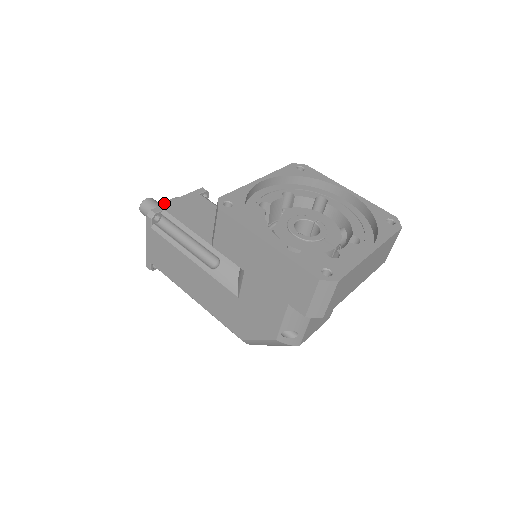
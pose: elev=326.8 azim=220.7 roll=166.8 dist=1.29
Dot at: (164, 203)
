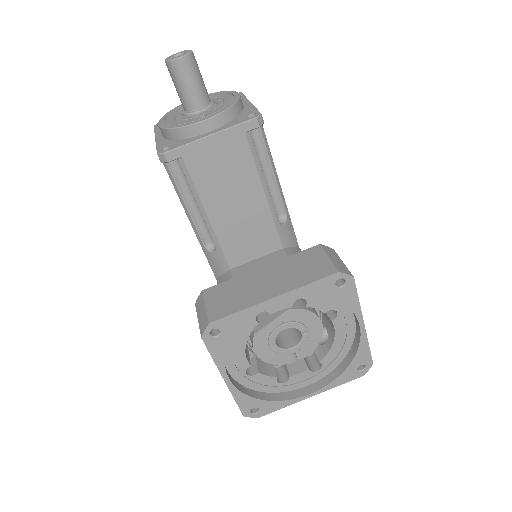
Dot at: (191, 125)
